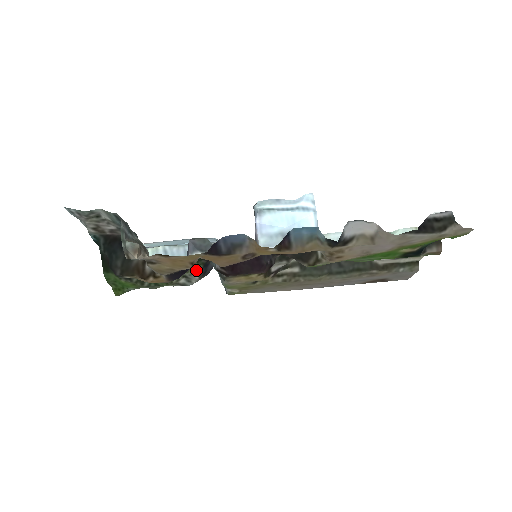
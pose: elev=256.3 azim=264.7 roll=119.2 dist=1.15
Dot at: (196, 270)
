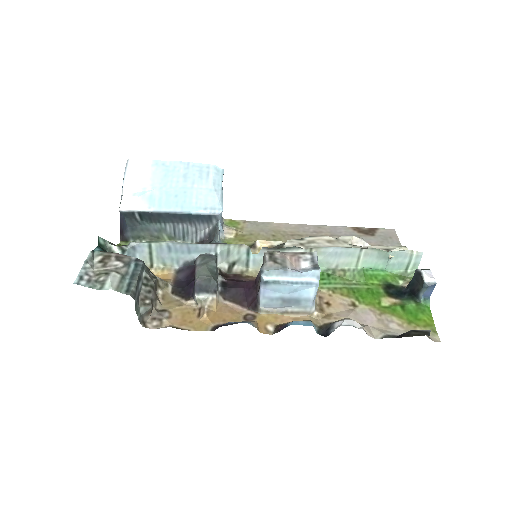
Dot at: occluded
